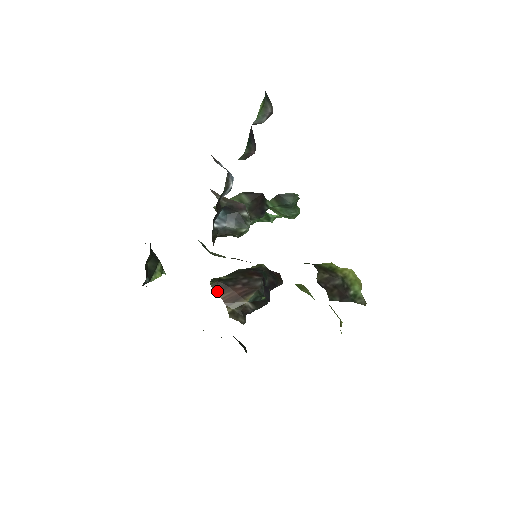
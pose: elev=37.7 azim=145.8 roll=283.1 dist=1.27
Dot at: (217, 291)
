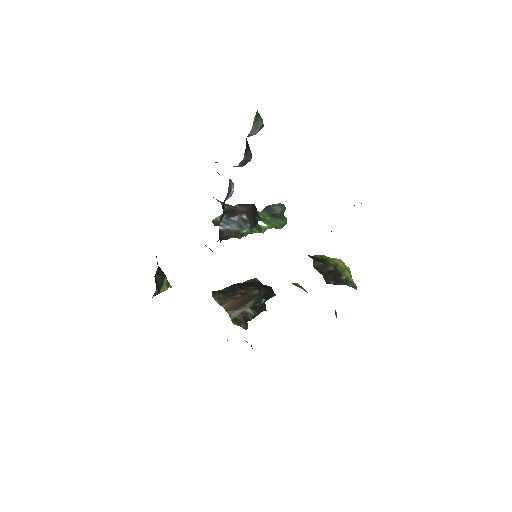
Dot at: (219, 301)
